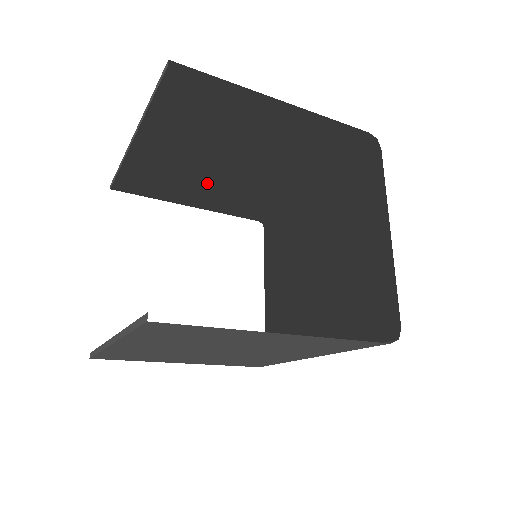
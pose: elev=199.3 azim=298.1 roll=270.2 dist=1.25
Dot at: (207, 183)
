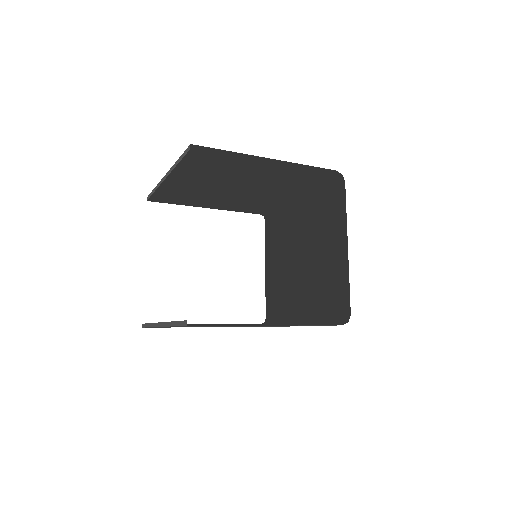
Dot at: (219, 195)
